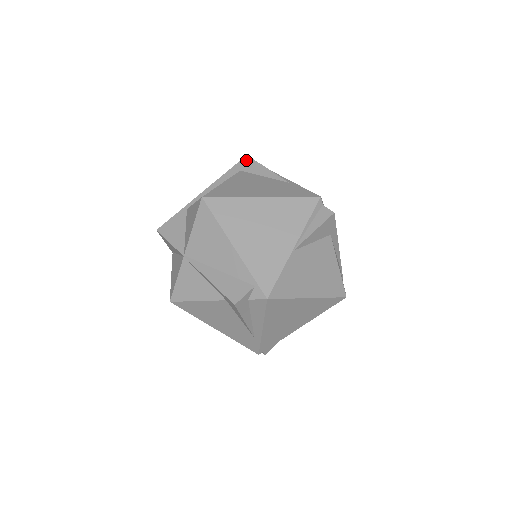
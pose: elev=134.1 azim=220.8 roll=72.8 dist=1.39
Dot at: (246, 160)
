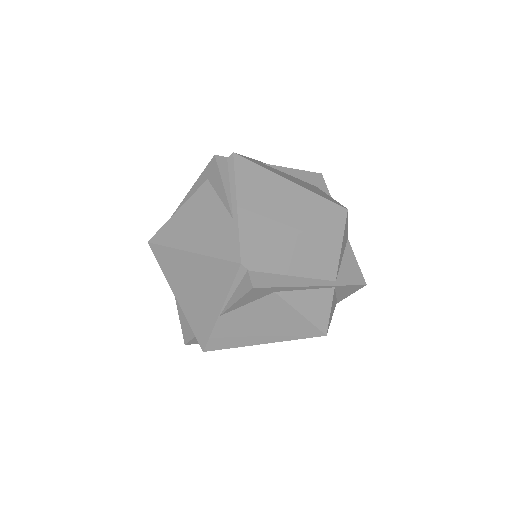
Dot at: (212, 164)
